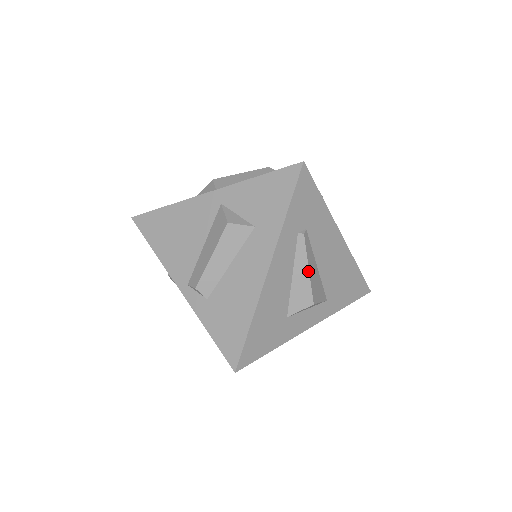
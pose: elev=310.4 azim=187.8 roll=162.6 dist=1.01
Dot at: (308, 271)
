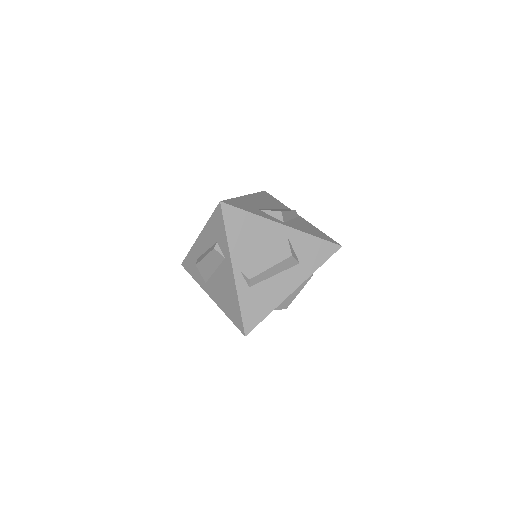
Dot at: (298, 293)
